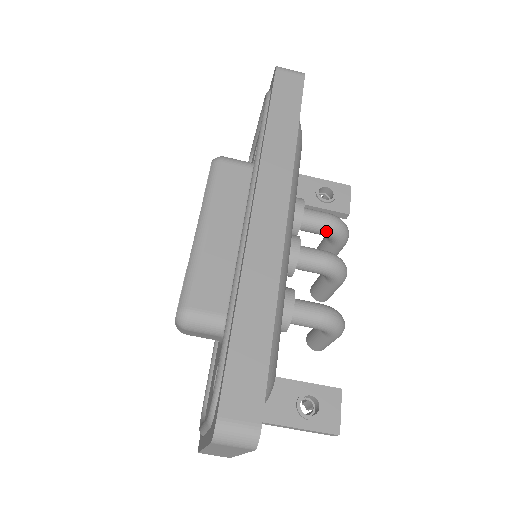
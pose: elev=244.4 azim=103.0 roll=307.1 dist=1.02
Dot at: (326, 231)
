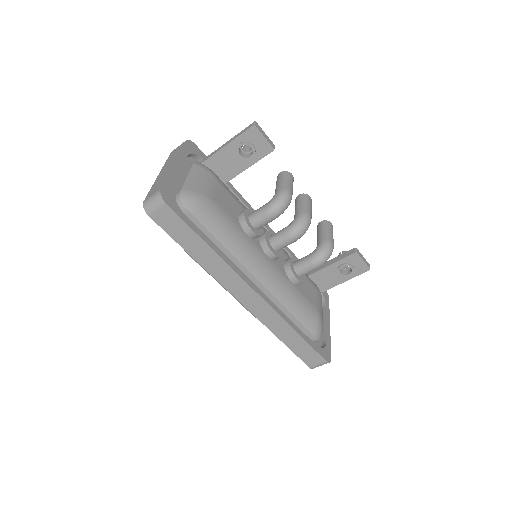
Dot at: occluded
